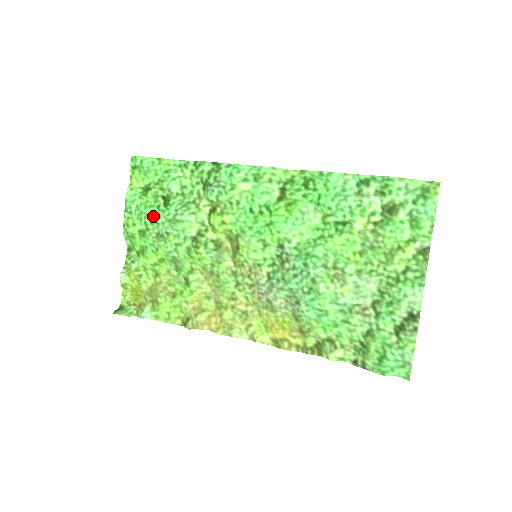
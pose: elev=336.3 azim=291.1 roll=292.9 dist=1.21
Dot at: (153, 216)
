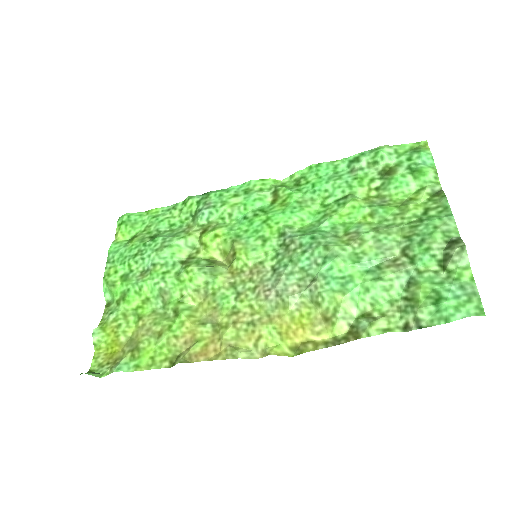
Dot at: (138, 254)
